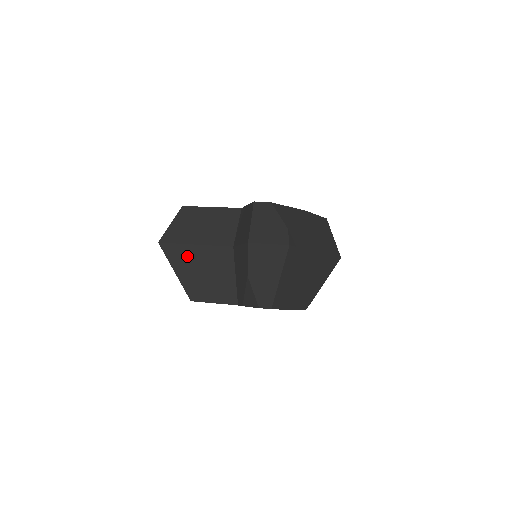
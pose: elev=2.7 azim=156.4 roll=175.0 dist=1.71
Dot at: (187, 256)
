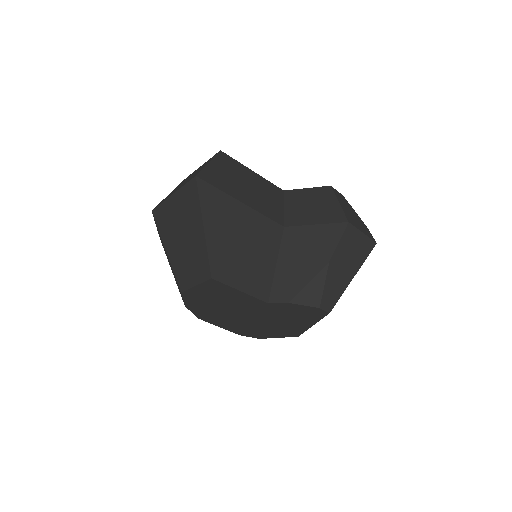
Dot at: (228, 213)
